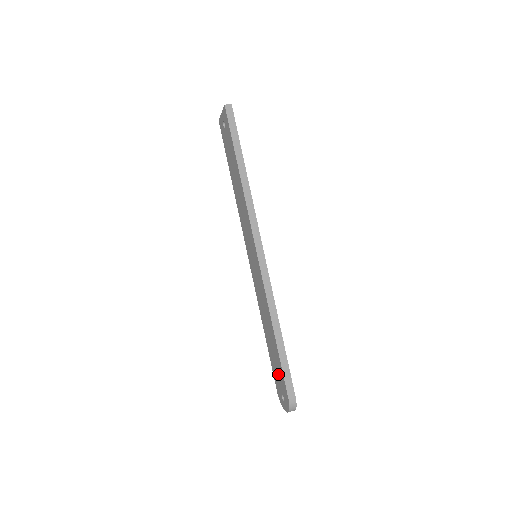
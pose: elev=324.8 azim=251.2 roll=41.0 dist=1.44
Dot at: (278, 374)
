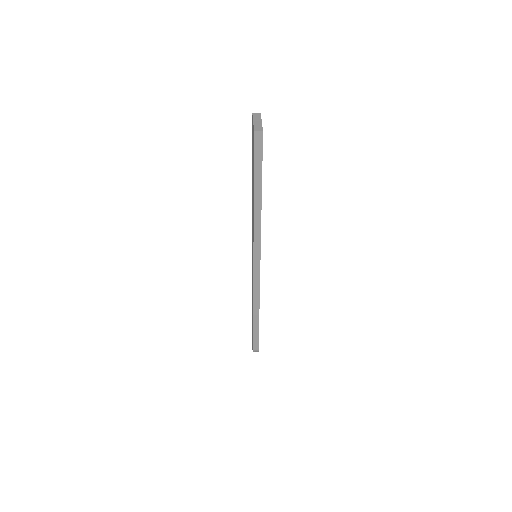
Dot at: occluded
